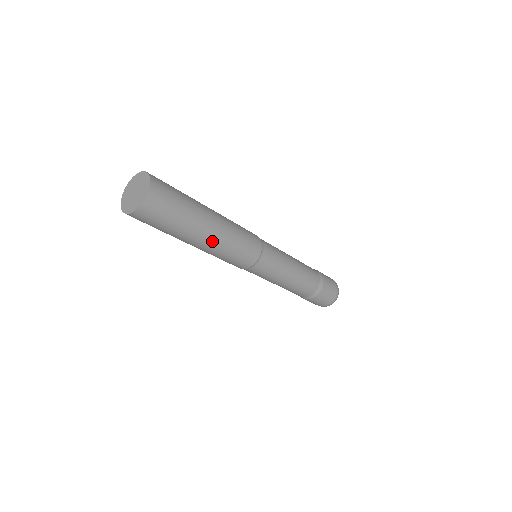
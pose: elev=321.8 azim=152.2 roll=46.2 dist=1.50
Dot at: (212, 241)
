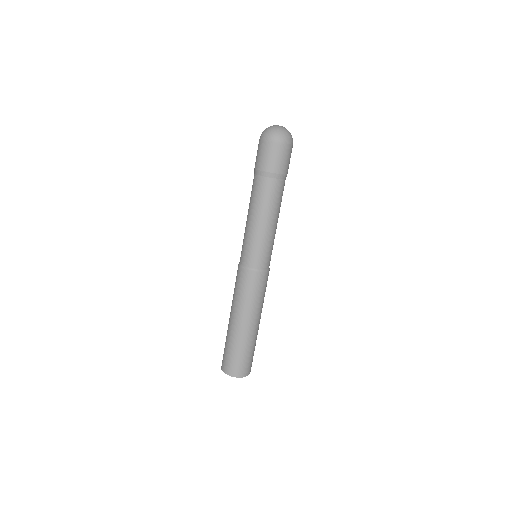
Dot at: occluded
